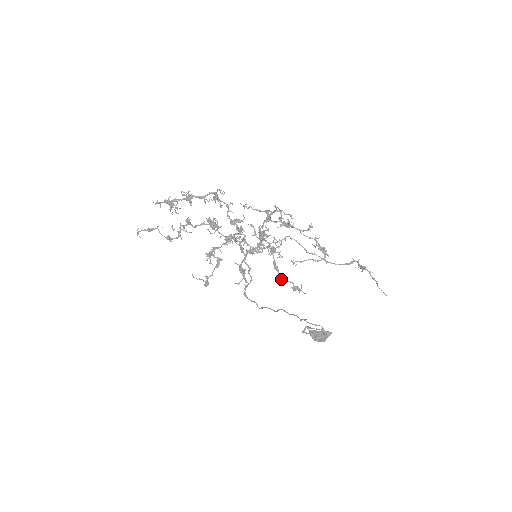
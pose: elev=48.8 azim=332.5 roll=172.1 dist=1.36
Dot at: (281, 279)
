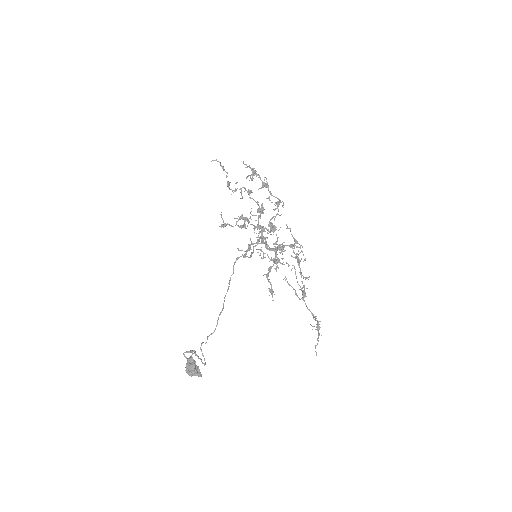
Dot at: (267, 278)
